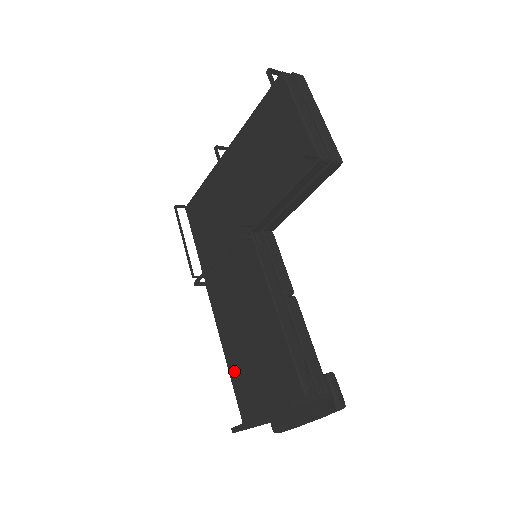
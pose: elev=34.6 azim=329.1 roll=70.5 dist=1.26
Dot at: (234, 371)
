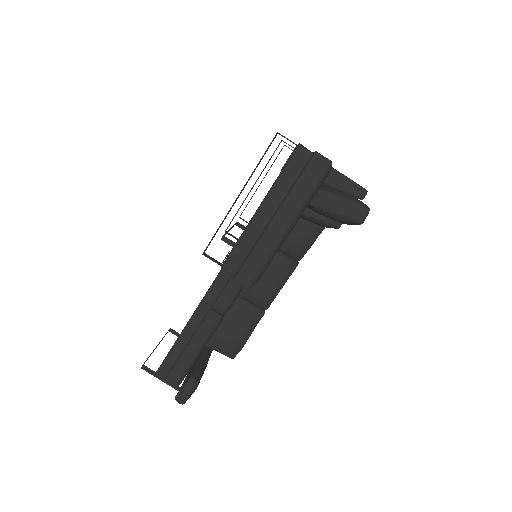
Dot at: occluded
